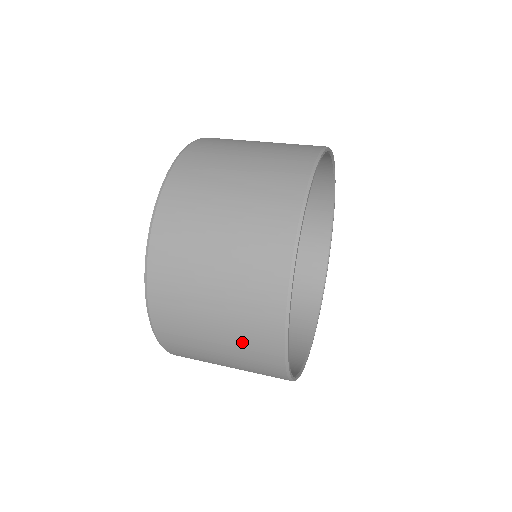
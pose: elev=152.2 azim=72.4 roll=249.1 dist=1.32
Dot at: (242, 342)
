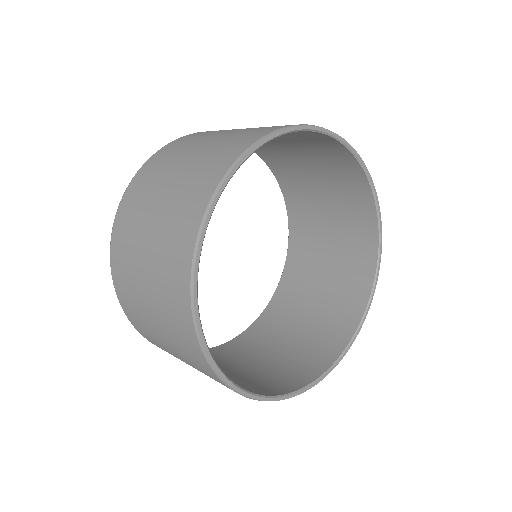
Dot at: (191, 362)
